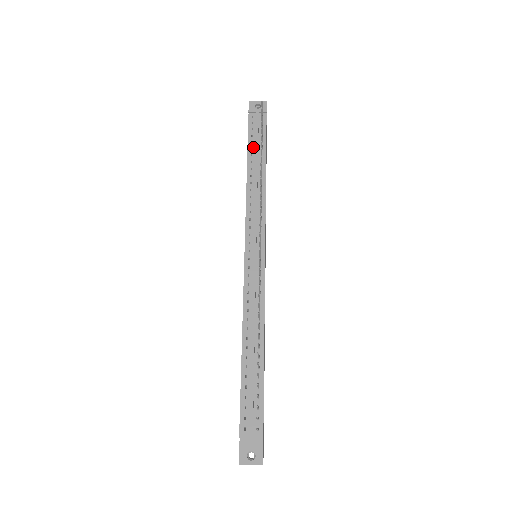
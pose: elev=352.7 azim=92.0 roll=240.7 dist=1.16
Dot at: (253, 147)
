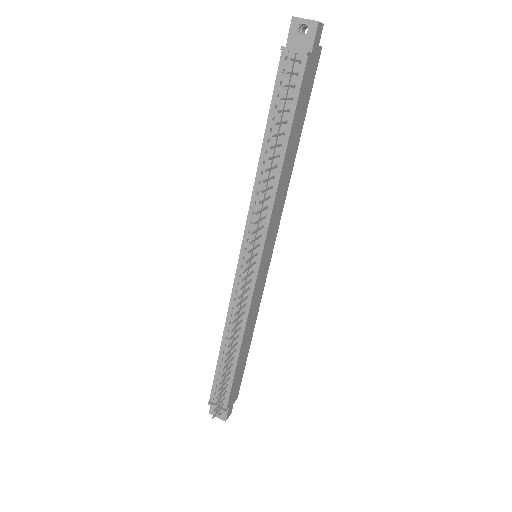
Dot at: (275, 116)
